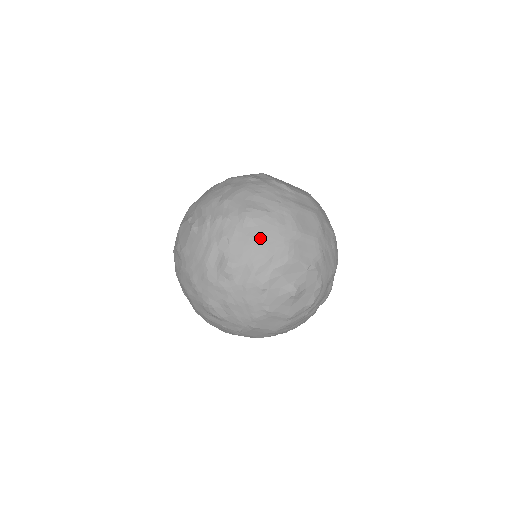
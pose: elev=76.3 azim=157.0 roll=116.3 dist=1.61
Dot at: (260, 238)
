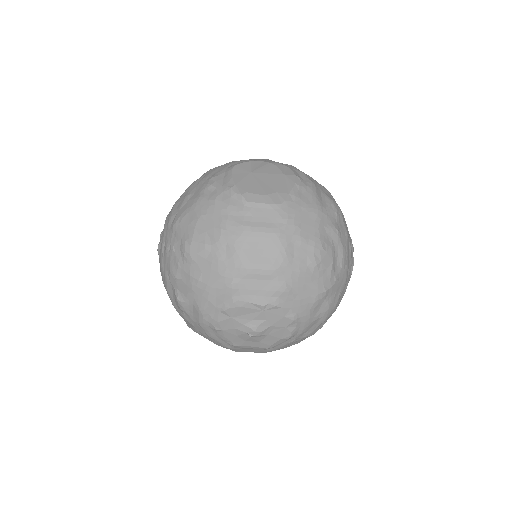
Dot at: (199, 278)
